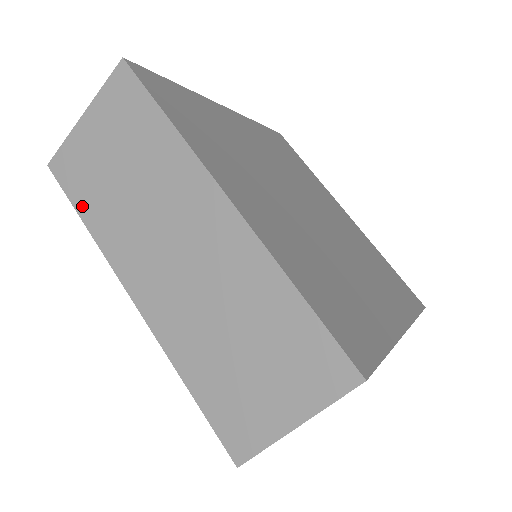
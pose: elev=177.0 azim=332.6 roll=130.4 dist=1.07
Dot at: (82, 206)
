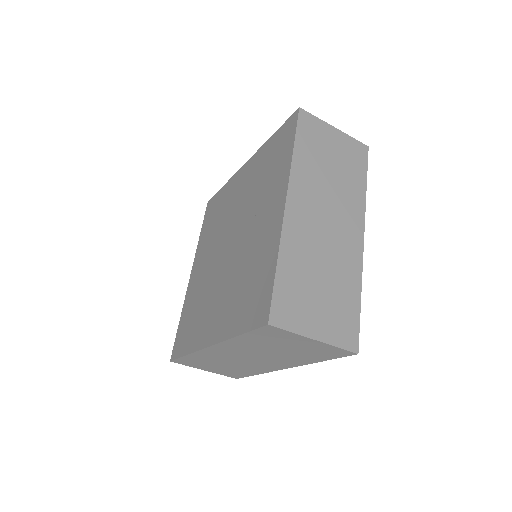
Dot at: (300, 143)
